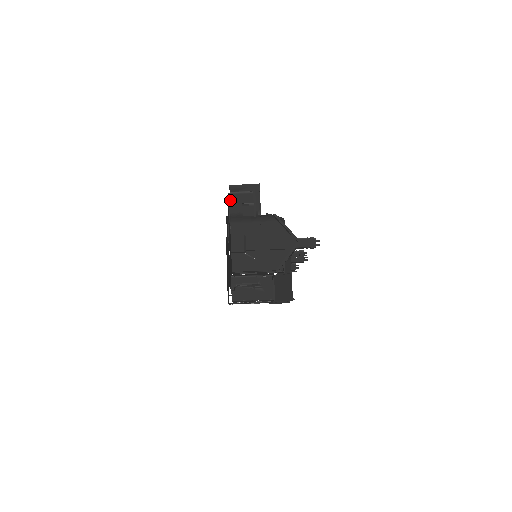
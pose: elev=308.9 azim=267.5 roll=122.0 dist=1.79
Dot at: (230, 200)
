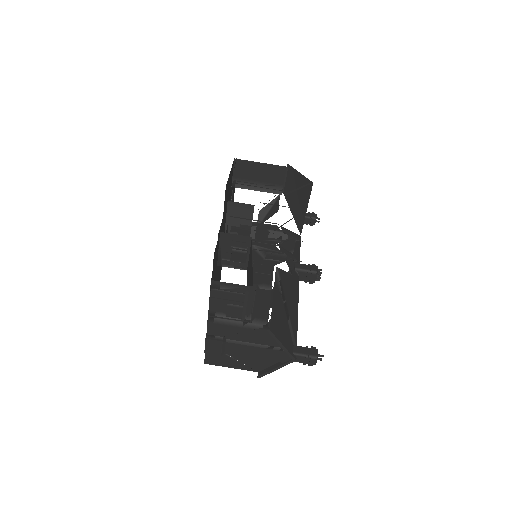
Dot at: (210, 297)
